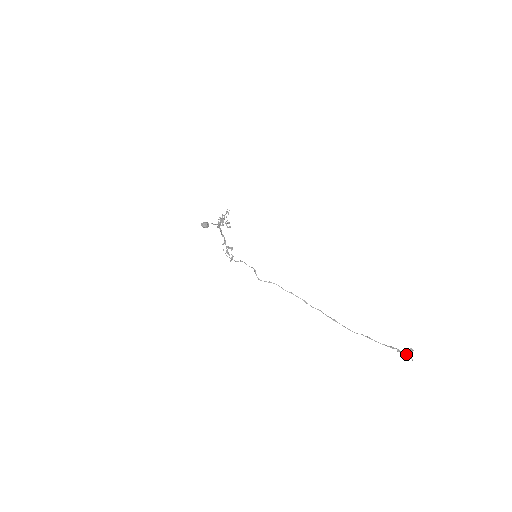
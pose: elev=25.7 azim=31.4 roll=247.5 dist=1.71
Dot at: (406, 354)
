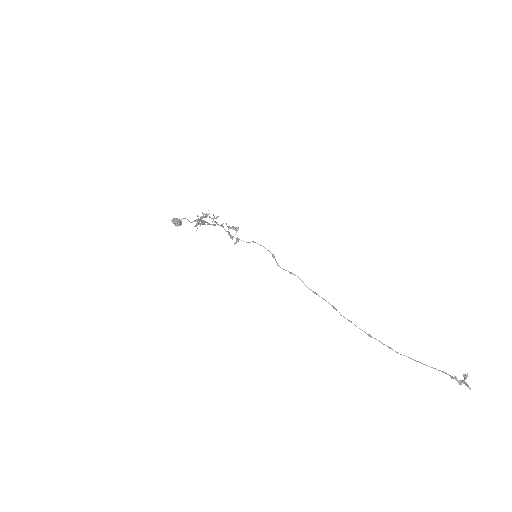
Dot at: (461, 381)
